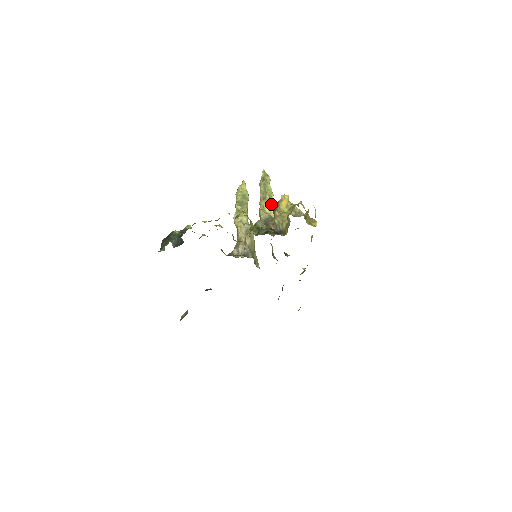
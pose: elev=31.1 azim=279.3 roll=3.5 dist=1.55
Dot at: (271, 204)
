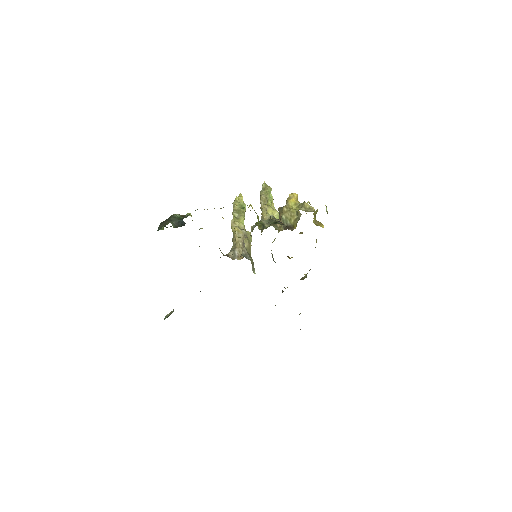
Dot at: occluded
